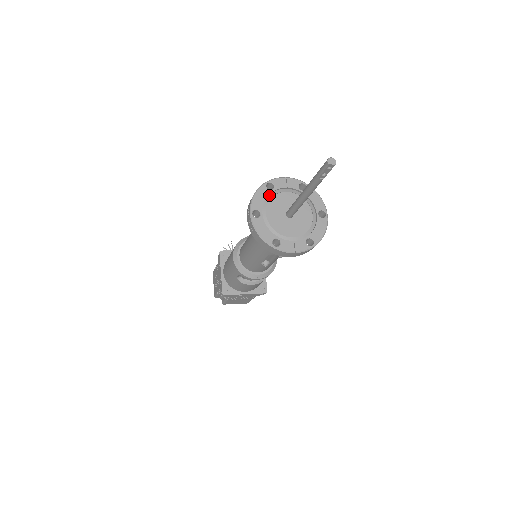
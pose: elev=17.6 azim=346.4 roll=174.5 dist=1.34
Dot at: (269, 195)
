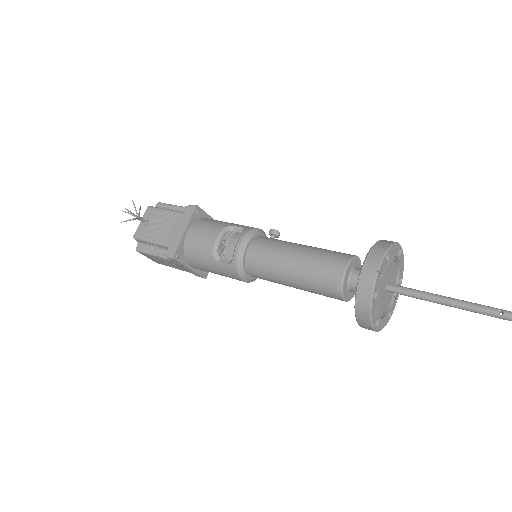
Dot at: (375, 300)
